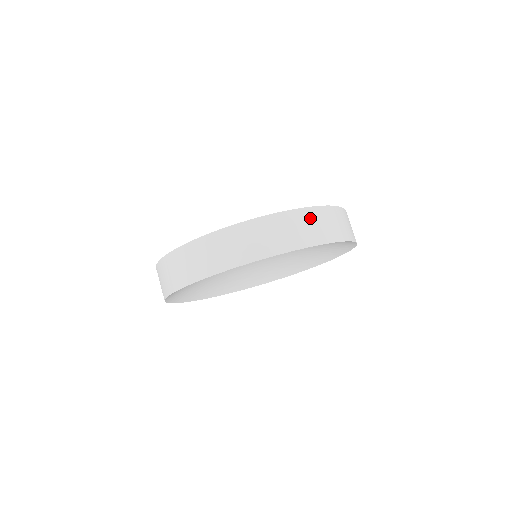
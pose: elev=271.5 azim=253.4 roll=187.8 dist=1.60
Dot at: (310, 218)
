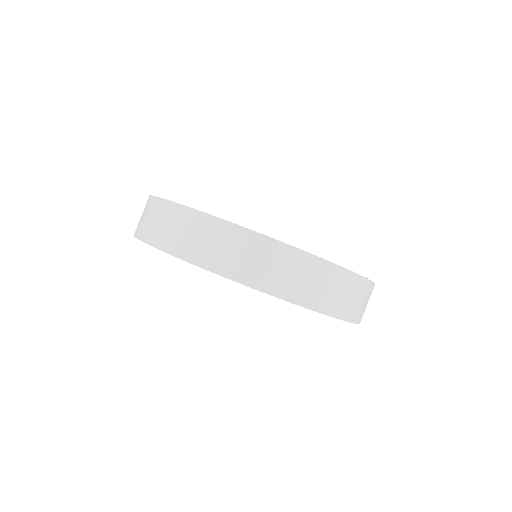
Dot at: (321, 274)
